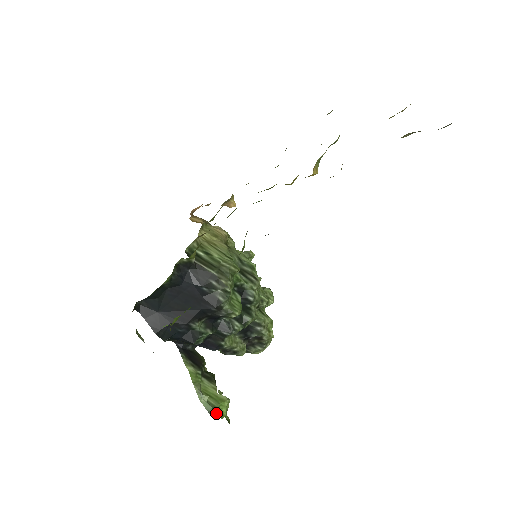
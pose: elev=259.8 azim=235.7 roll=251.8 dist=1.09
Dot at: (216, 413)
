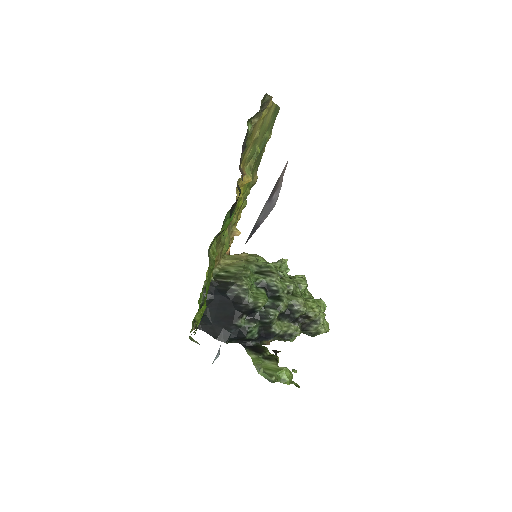
Dot at: (278, 381)
